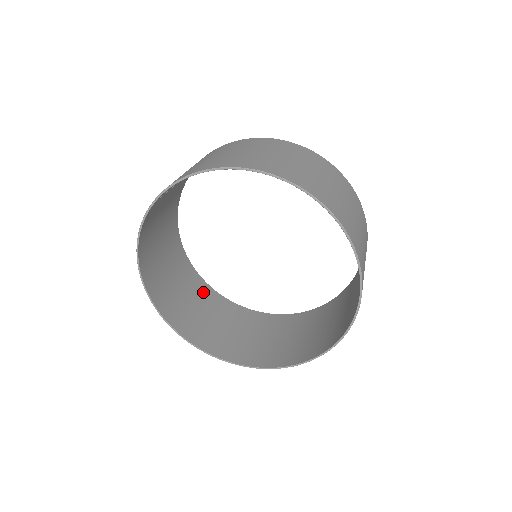
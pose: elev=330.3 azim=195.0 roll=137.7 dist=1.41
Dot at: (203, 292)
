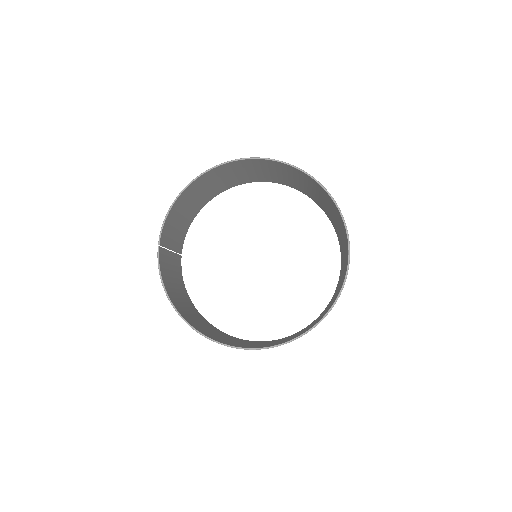
Dot at: occluded
